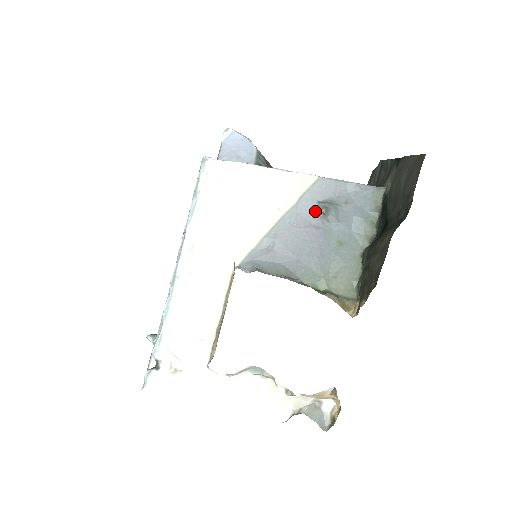
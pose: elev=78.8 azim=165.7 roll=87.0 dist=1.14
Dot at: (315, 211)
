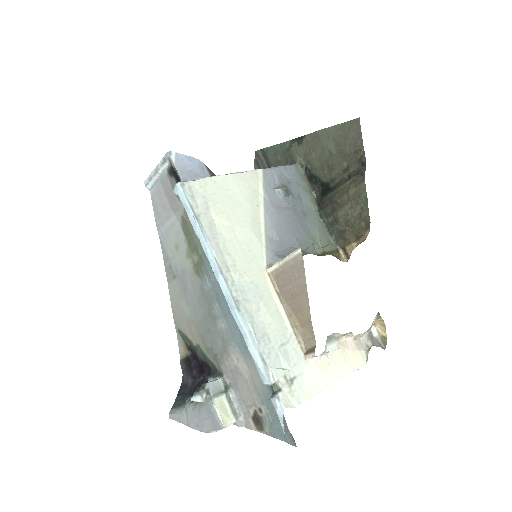
Dot at: (278, 197)
